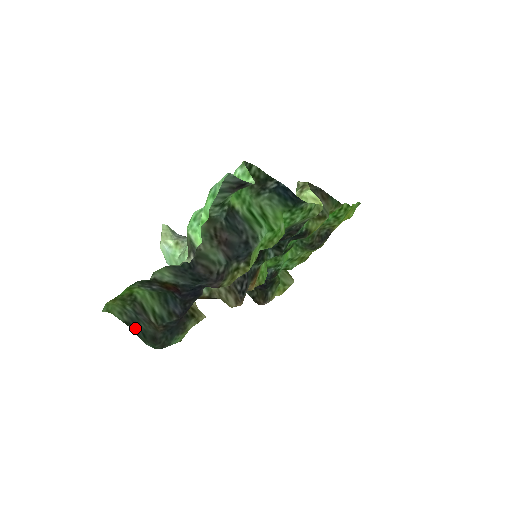
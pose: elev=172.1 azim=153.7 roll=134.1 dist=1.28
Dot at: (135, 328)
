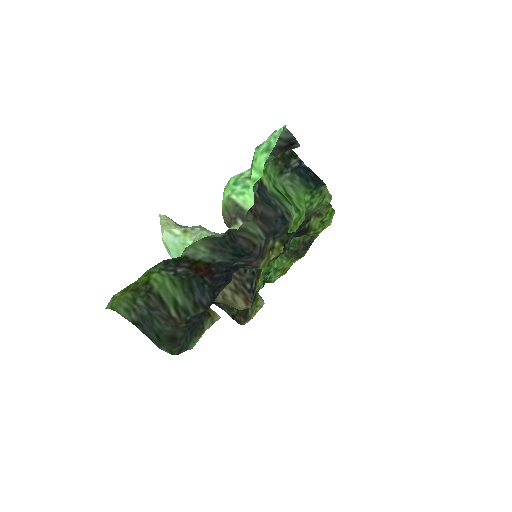
Dot at: (146, 329)
